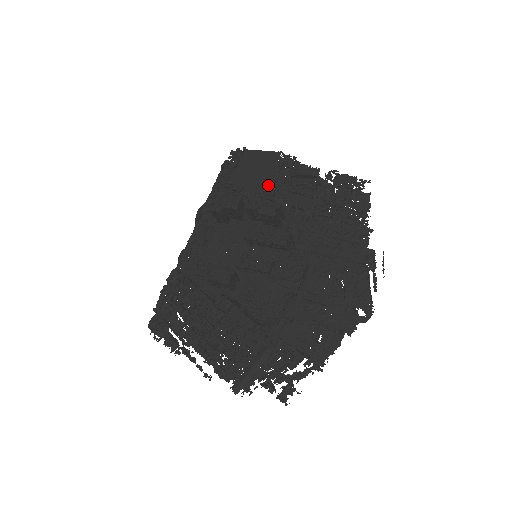
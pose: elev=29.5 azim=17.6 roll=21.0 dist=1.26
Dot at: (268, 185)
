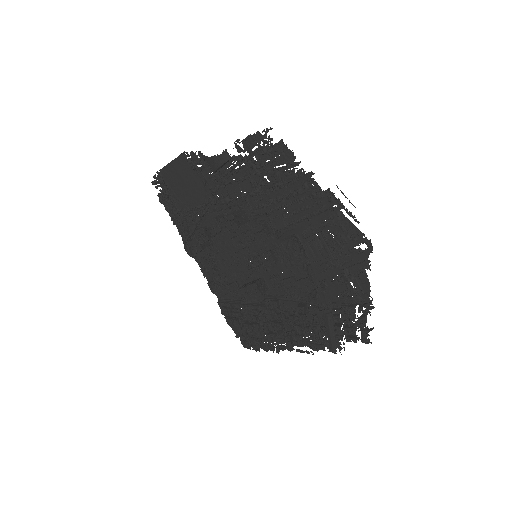
Dot at: (205, 190)
